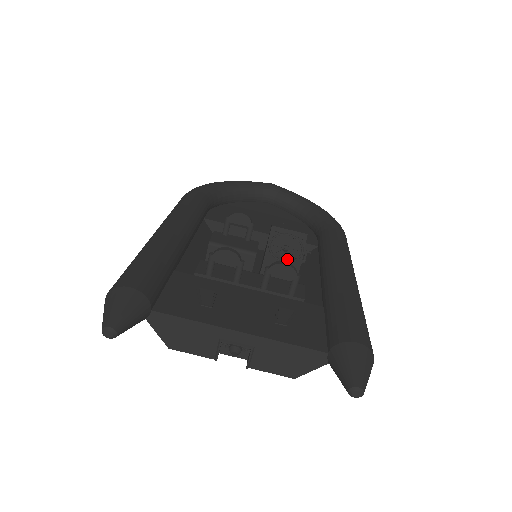
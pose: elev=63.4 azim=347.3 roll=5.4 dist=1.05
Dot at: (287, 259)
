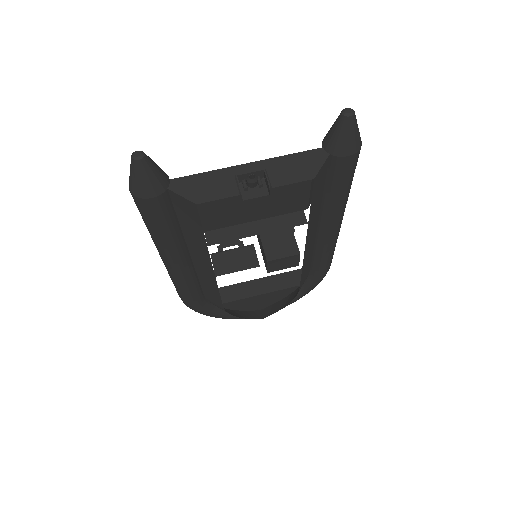
Dot at: occluded
